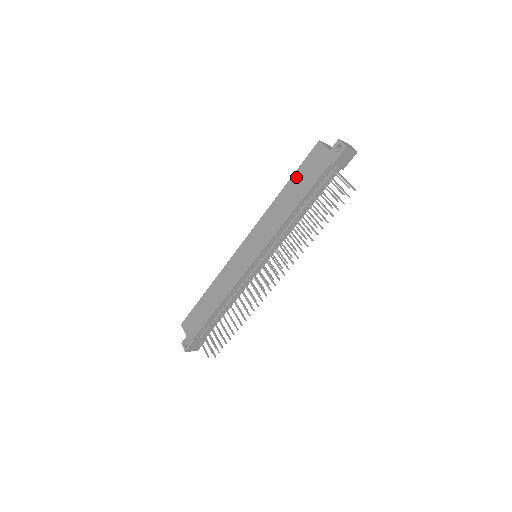
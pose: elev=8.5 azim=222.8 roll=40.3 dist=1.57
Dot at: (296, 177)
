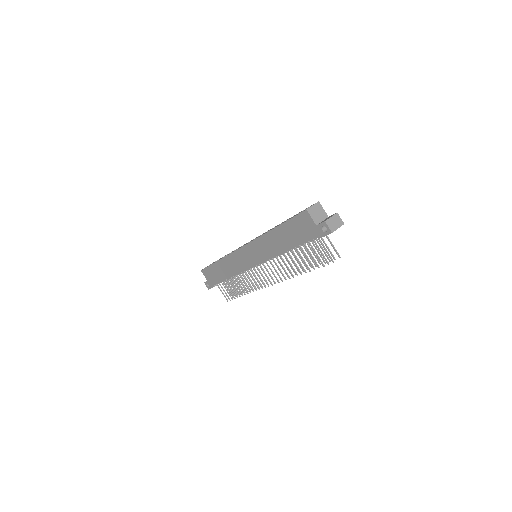
Dot at: (286, 227)
